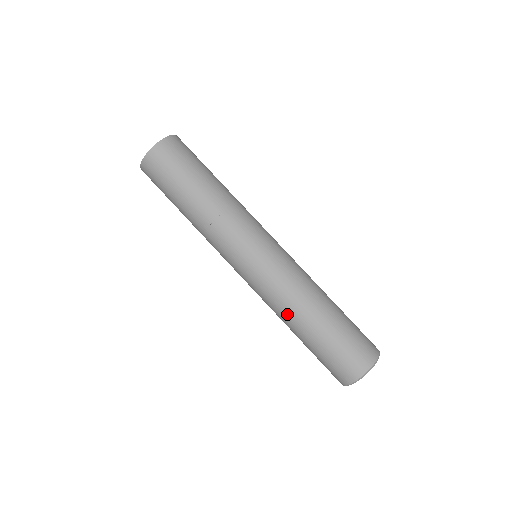
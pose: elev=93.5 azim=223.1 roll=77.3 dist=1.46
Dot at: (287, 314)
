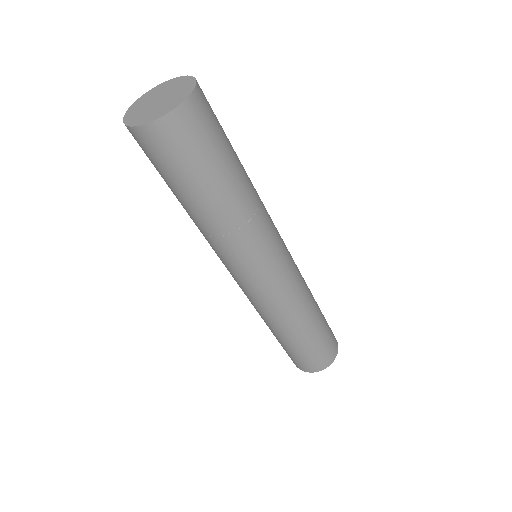
Dot at: (269, 323)
